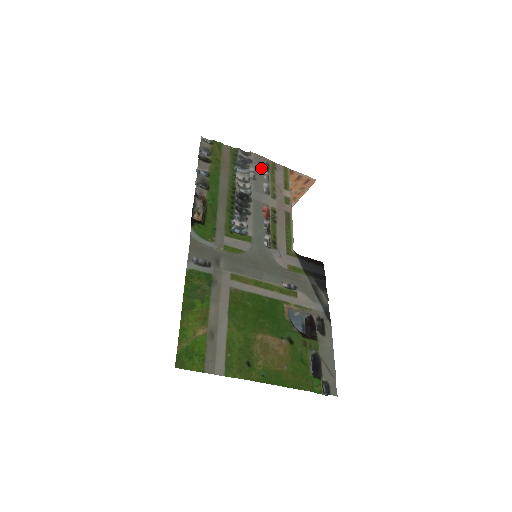
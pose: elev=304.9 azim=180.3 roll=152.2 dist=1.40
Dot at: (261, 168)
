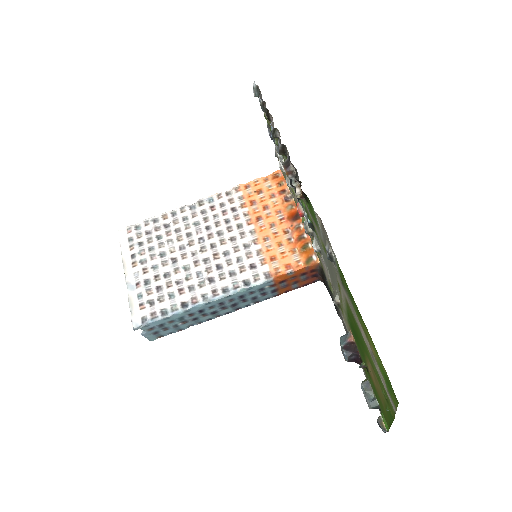
Dot at: occluded
